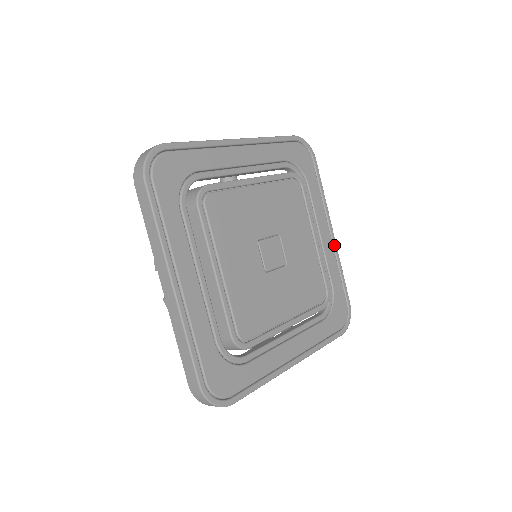
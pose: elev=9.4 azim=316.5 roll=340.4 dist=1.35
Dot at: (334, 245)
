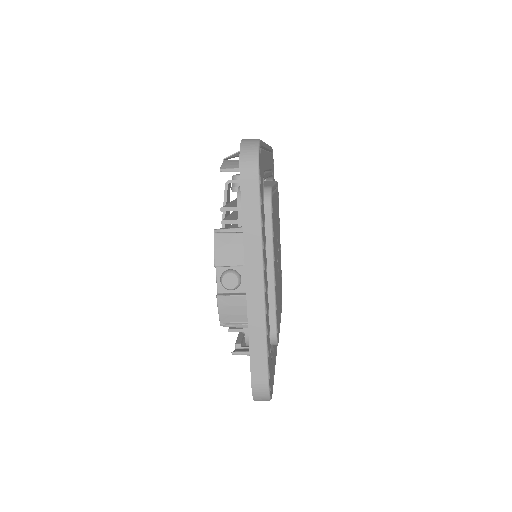
Dot at: occluded
